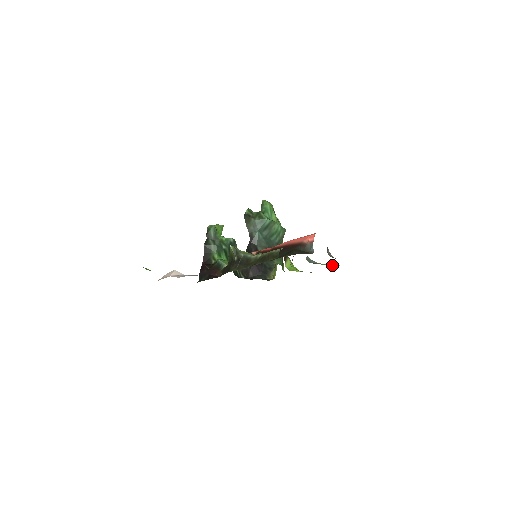
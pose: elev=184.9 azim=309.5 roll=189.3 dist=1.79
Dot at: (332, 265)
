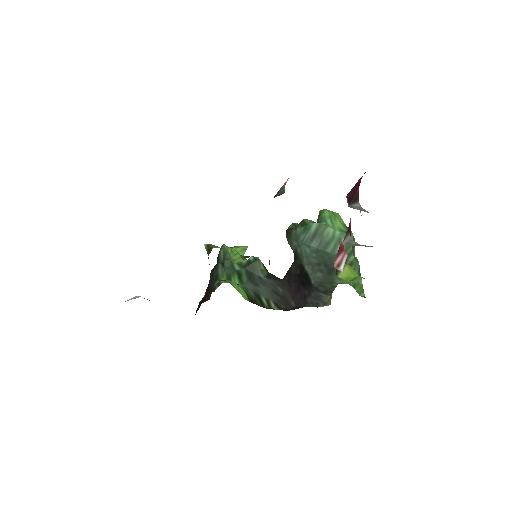
Dot at: occluded
